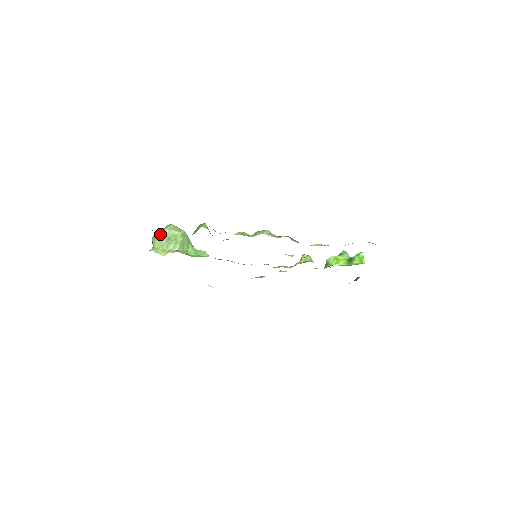
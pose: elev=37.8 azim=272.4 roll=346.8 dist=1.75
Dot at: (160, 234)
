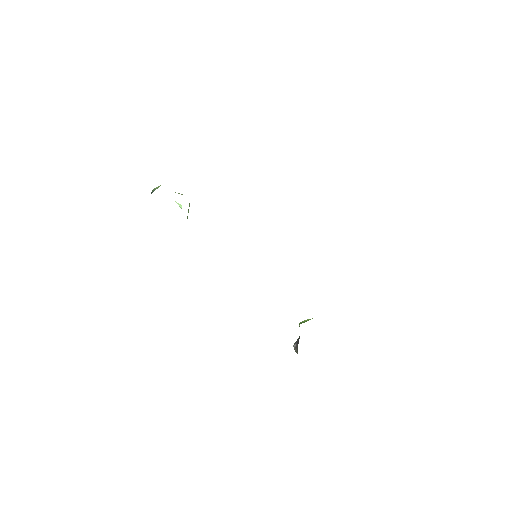
Dot at: occluded
